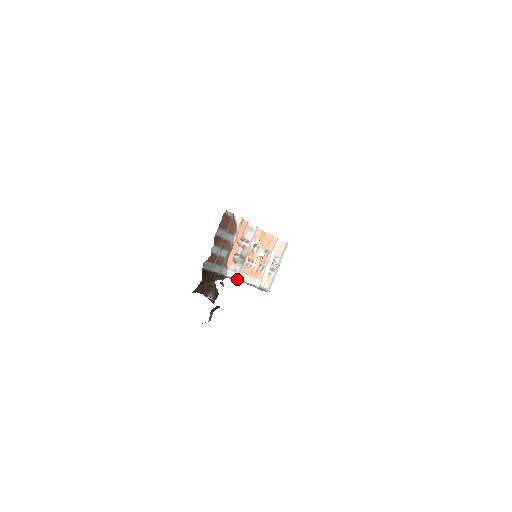
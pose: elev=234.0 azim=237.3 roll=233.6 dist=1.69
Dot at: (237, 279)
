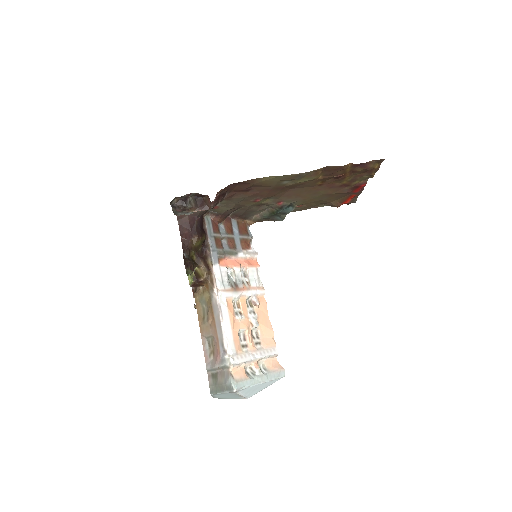
Dot at: (218, 293)
